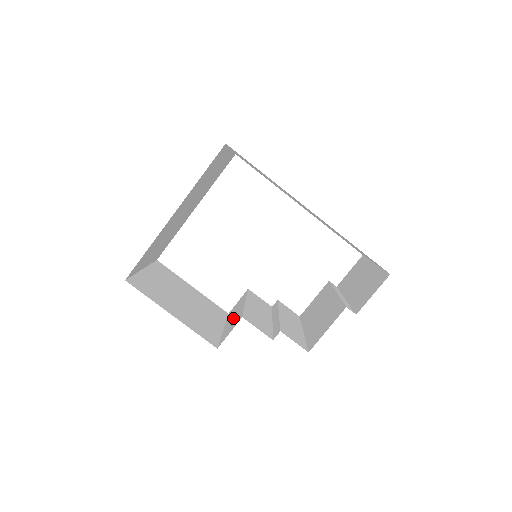
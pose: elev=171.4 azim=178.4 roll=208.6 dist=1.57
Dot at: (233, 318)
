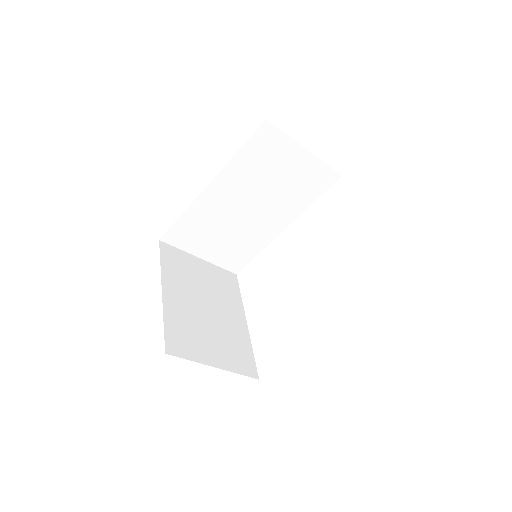
Dot at: occluded
